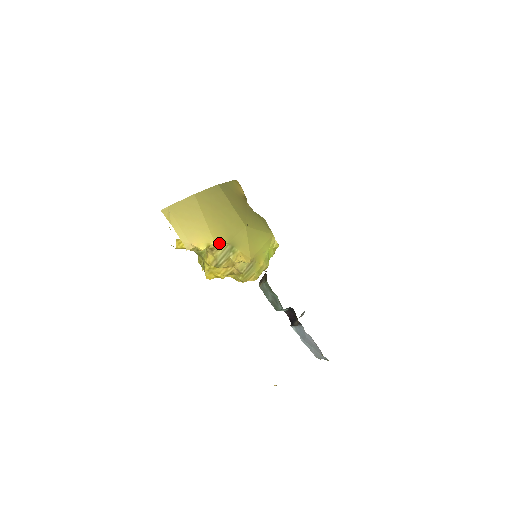
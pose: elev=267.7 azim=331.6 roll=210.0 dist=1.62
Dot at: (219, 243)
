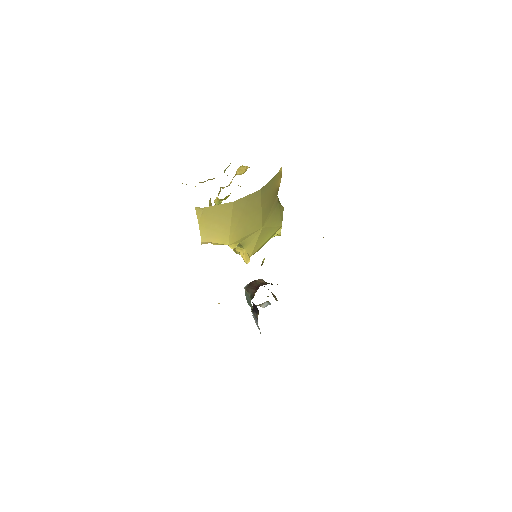
Dot at: (232, 248)
